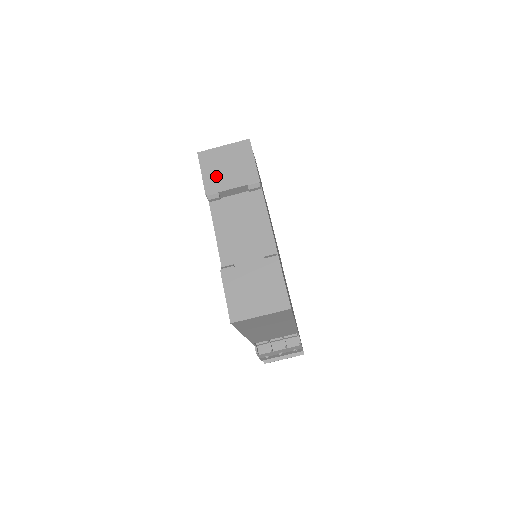
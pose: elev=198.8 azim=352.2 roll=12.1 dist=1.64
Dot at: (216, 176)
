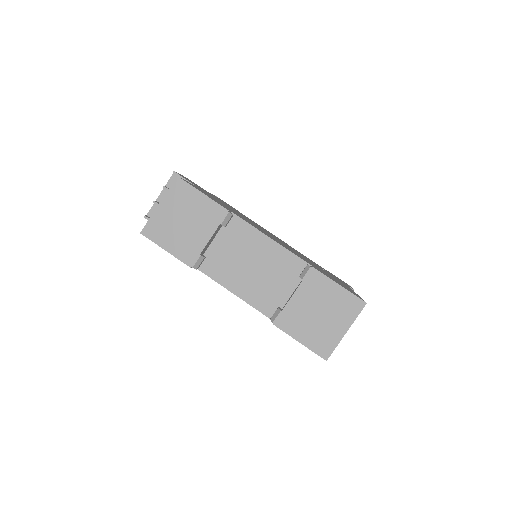
Dot at: (182, 241)
